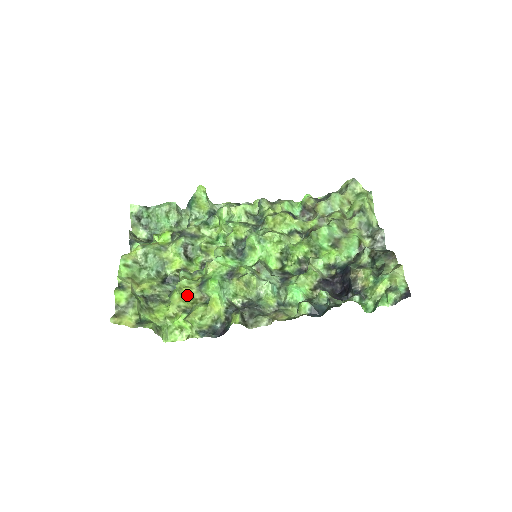
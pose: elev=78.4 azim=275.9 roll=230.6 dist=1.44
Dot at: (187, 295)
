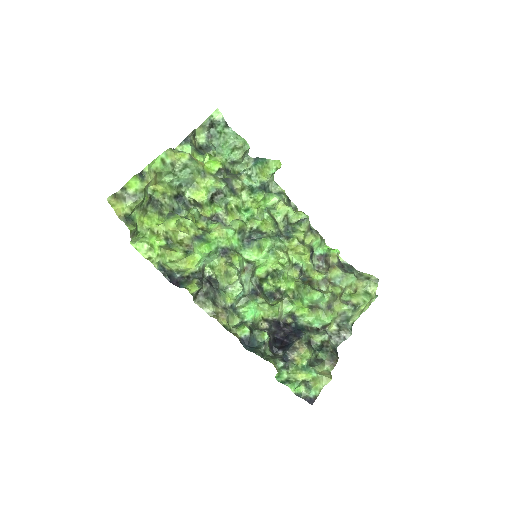
Dot at: (181, 233)
